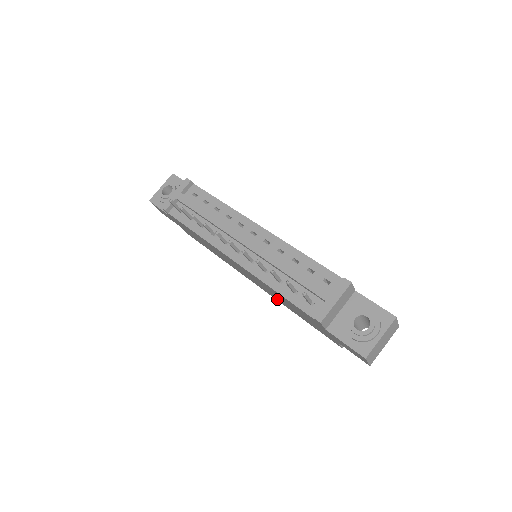
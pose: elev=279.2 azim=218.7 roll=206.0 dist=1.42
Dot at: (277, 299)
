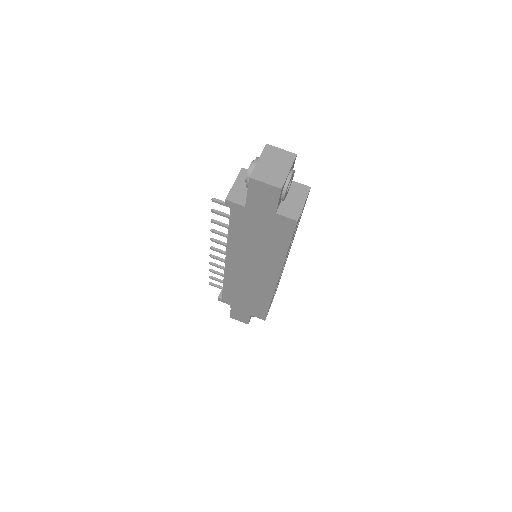
Dot at: (275, 262)
